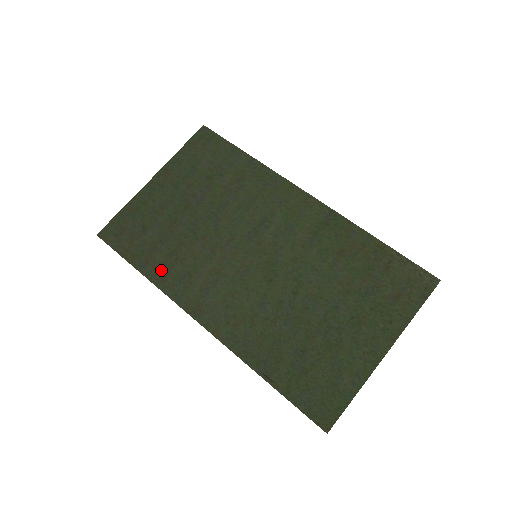
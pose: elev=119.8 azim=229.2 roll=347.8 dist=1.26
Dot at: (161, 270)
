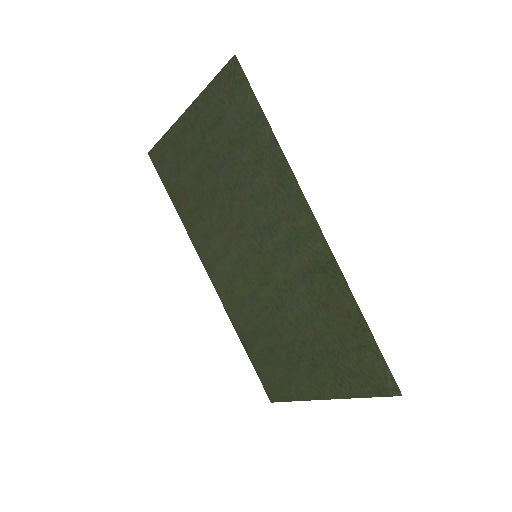
Dot at: (189, 218)
